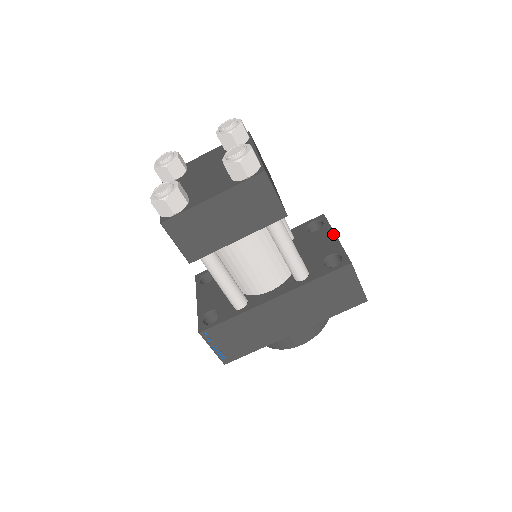
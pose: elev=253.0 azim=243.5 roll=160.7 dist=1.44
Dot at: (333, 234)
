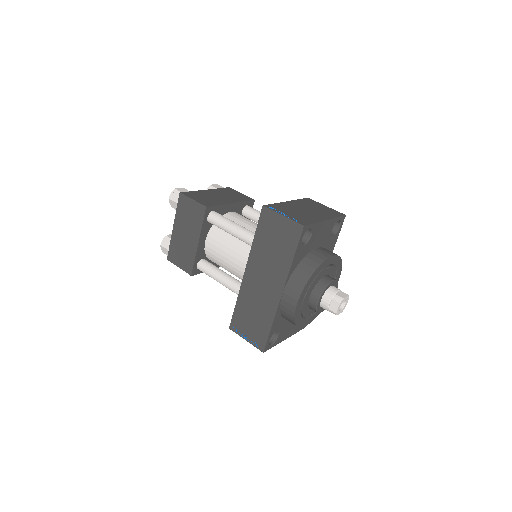
Dot at: occluded
